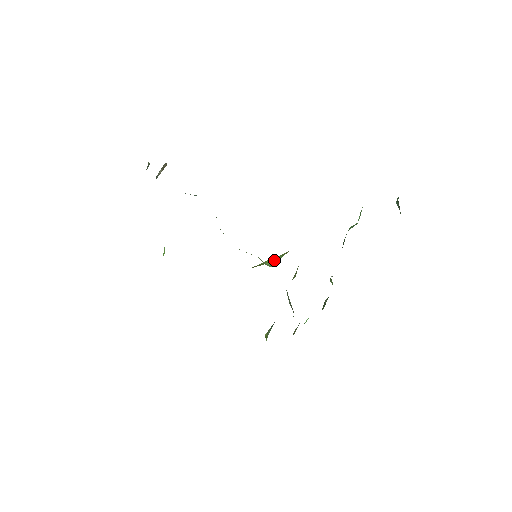
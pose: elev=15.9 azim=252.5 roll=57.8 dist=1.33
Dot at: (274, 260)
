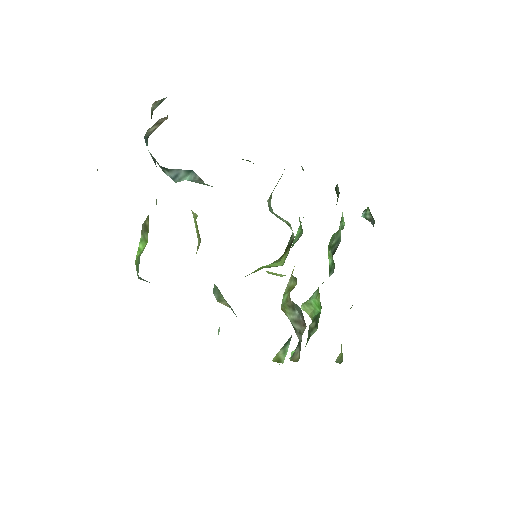
Dot at: (271, 265)
